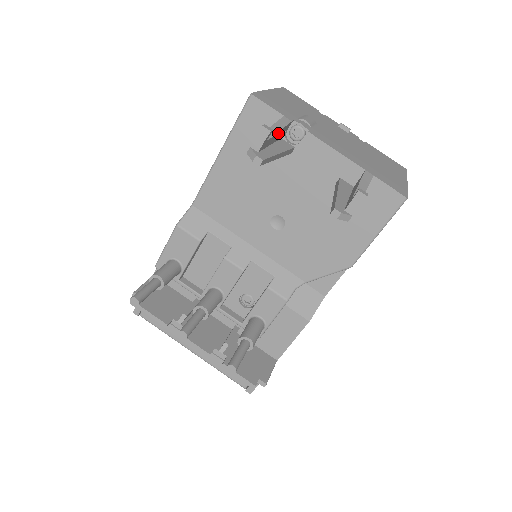
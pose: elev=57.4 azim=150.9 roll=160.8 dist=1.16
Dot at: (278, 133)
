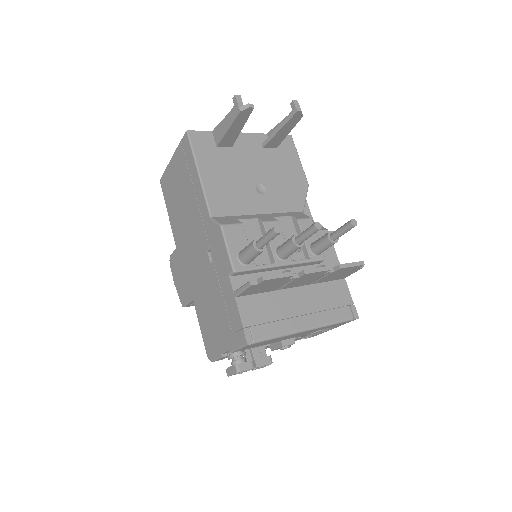
Dot at: occluded
